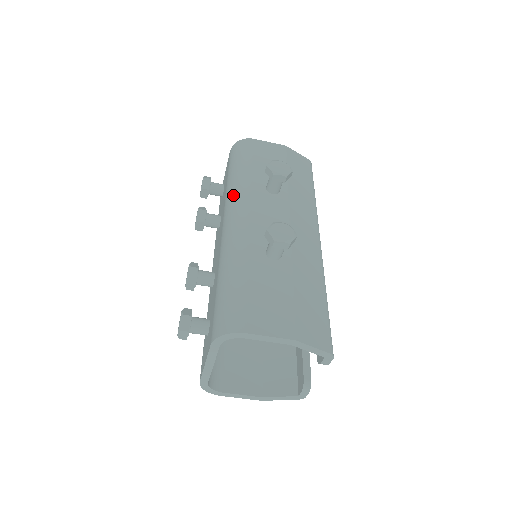
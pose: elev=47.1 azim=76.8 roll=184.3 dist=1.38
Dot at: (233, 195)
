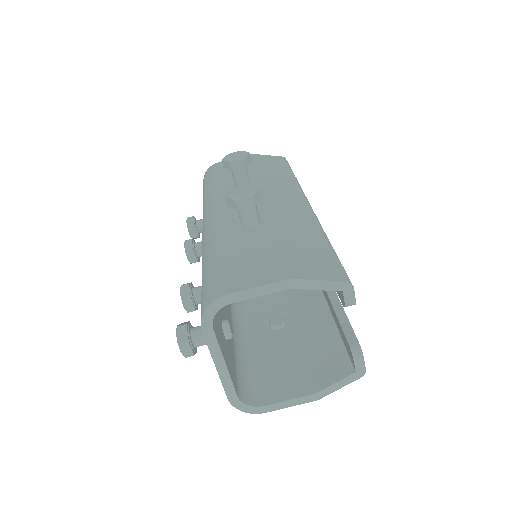
Dot at: (205, 206)
